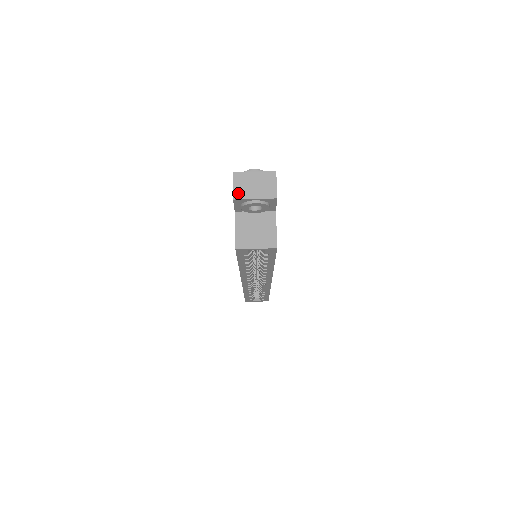
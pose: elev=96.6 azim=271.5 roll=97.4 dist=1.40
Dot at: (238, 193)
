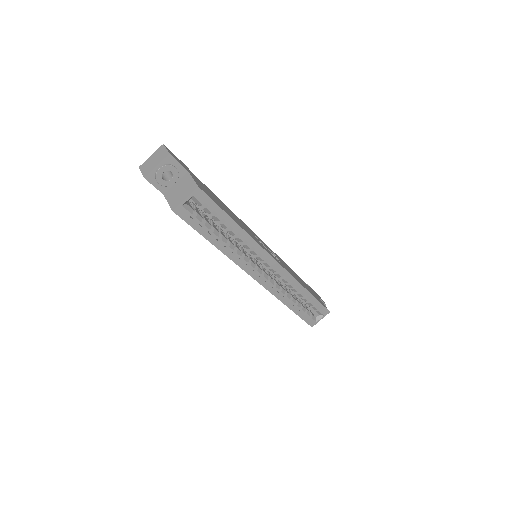
Dot at: (146, 173)
